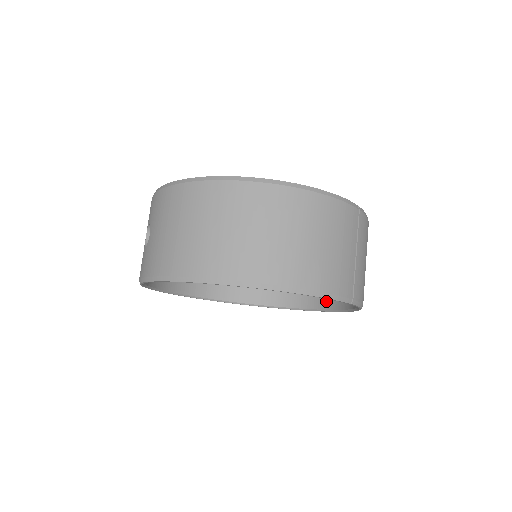
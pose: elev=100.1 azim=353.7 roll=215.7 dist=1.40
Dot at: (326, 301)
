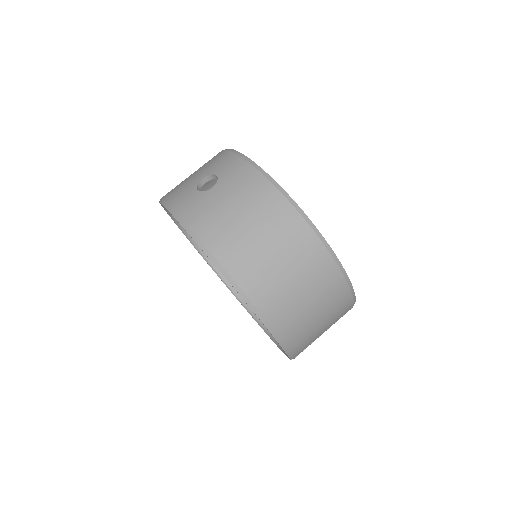
Dot at: occluded
